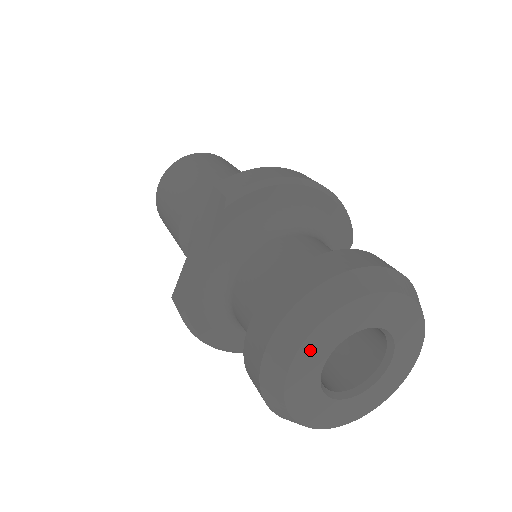
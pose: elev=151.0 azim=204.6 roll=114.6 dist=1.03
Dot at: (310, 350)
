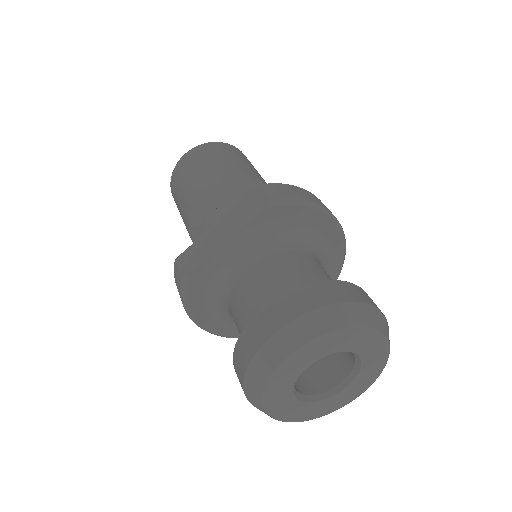
Dot at: (307, 351)
